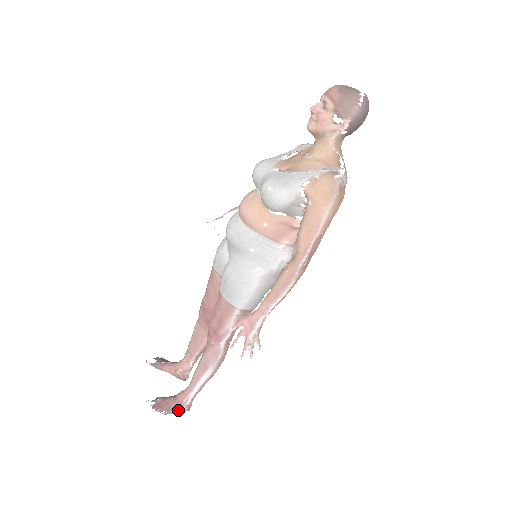
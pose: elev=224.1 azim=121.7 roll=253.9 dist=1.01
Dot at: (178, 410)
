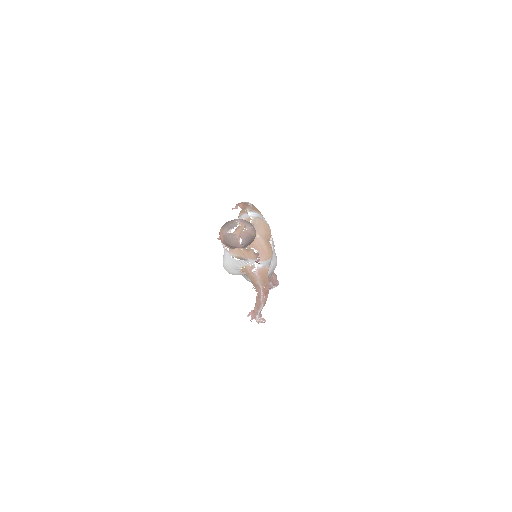
Dot at: occluded
